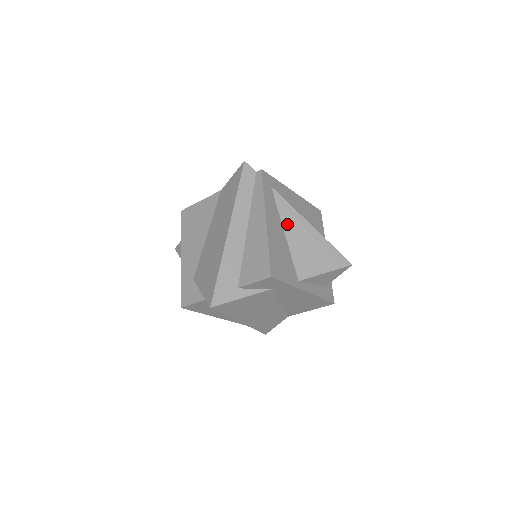
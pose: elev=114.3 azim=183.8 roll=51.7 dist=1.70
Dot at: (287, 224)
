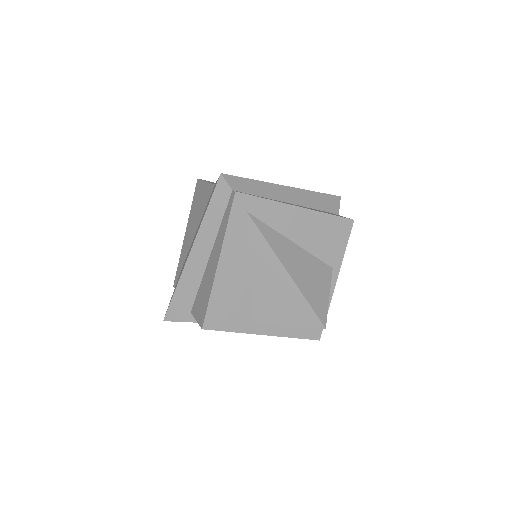
Dot at: (256, 262)
